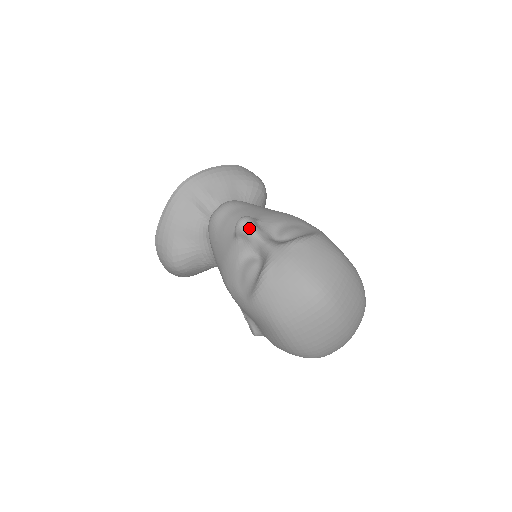
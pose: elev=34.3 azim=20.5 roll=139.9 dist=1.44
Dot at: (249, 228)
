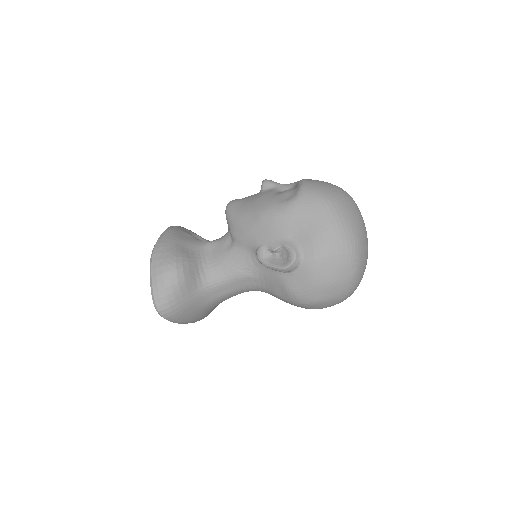
Dot at: occluded
